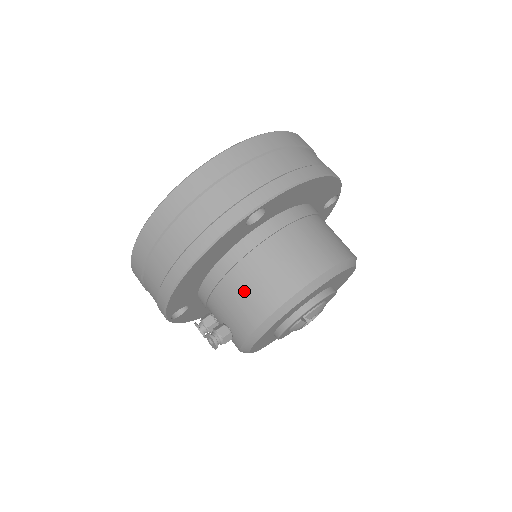
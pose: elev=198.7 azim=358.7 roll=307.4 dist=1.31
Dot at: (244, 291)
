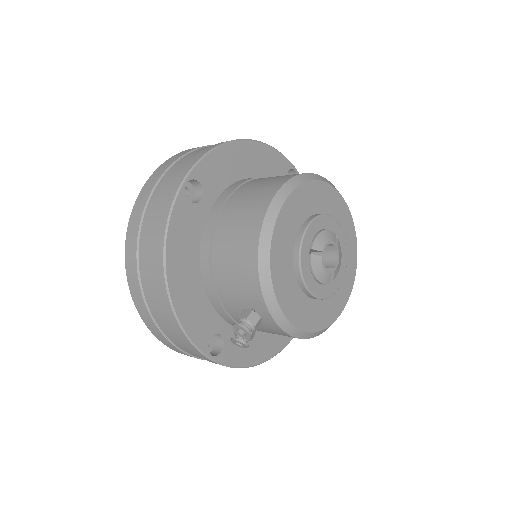
Dot at: (229, 257)
